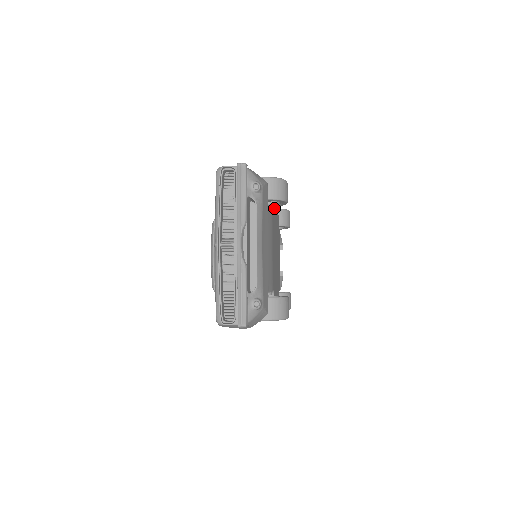
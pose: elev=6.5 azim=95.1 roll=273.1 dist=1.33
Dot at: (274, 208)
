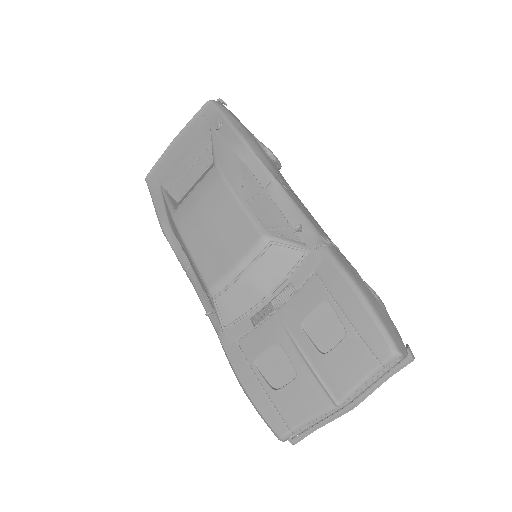
Dot at: occluded
